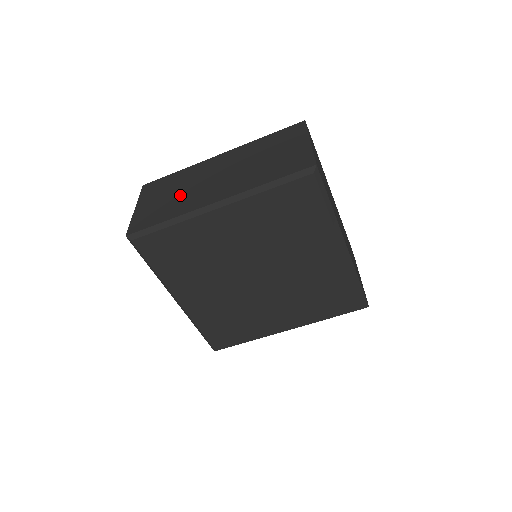
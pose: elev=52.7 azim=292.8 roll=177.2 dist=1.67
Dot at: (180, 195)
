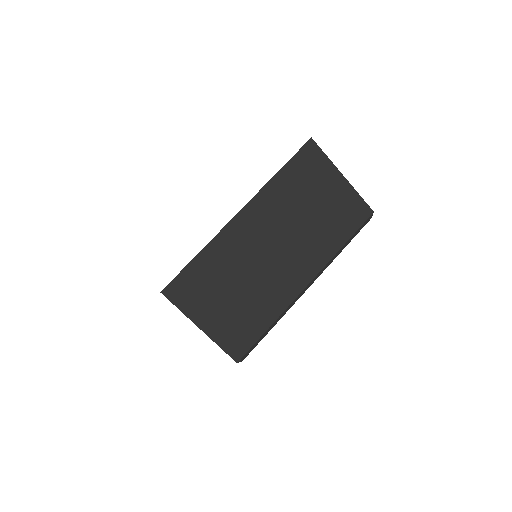
Dot at: occluded
